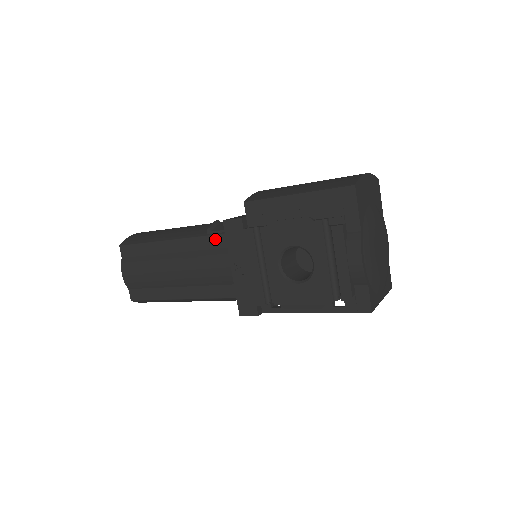
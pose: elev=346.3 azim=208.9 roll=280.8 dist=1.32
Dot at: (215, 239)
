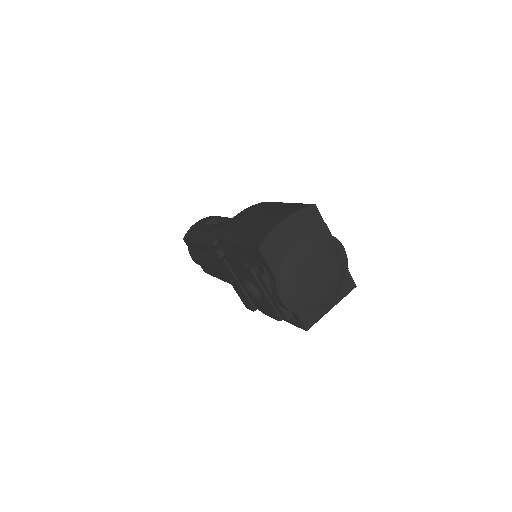
Dot at: occluded
